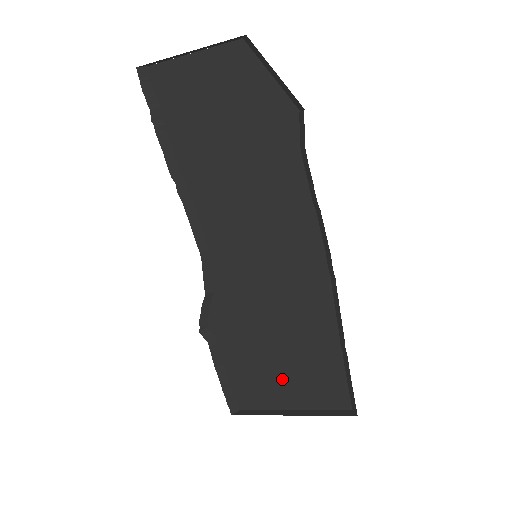
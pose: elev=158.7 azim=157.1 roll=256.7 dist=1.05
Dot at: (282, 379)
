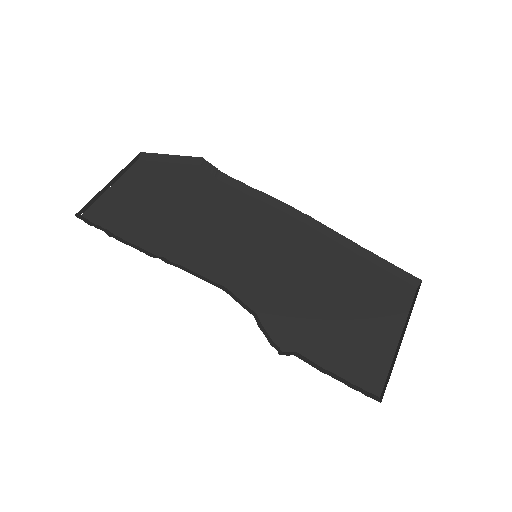
Dot at: (365, 323)
